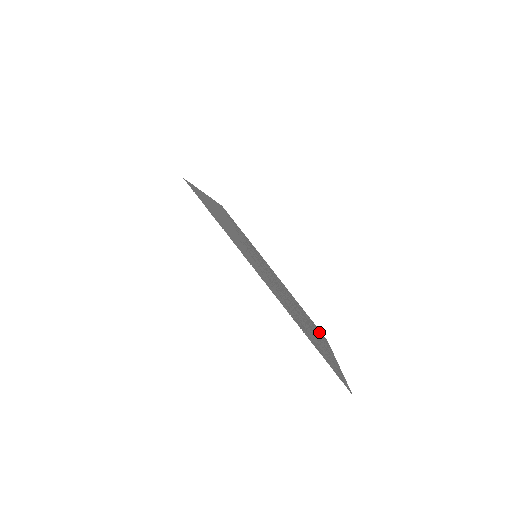
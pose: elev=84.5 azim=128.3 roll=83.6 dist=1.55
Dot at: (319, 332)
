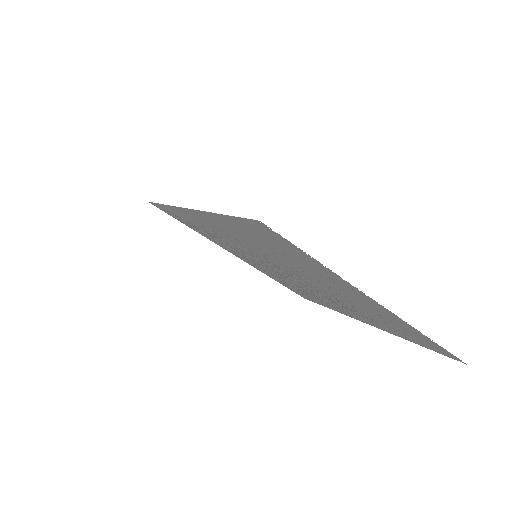
Dot at: (310, 298)
